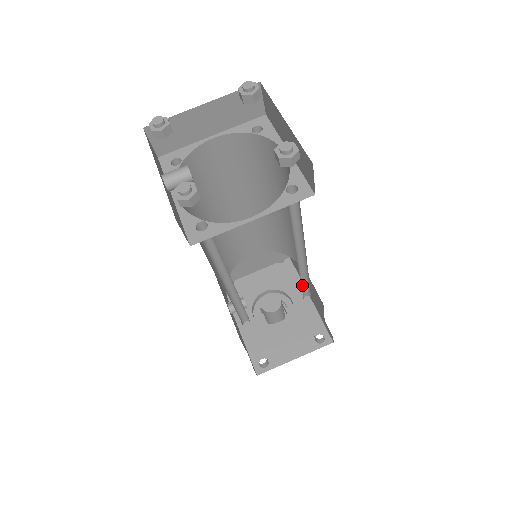
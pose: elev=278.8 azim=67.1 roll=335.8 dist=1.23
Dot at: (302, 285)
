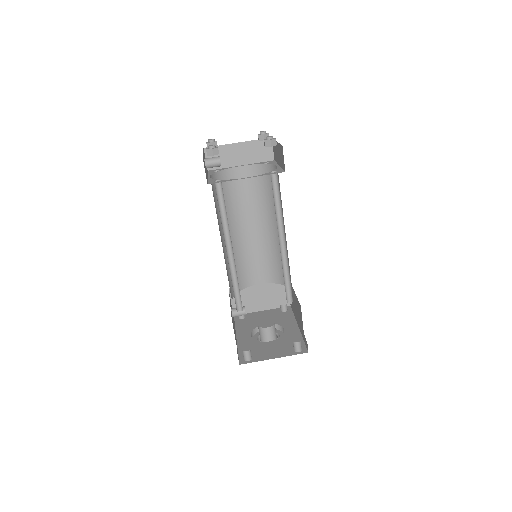
Dot at: (286, 285)
